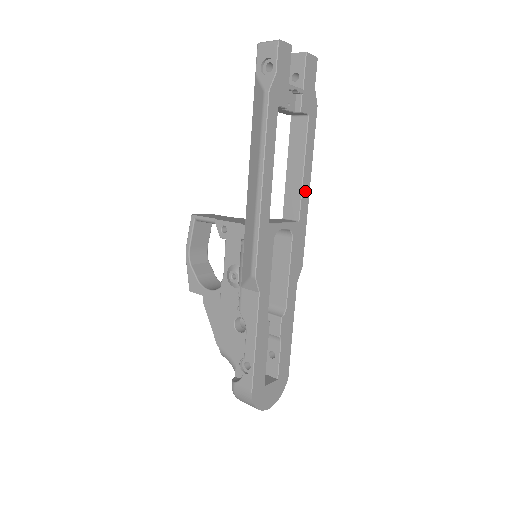
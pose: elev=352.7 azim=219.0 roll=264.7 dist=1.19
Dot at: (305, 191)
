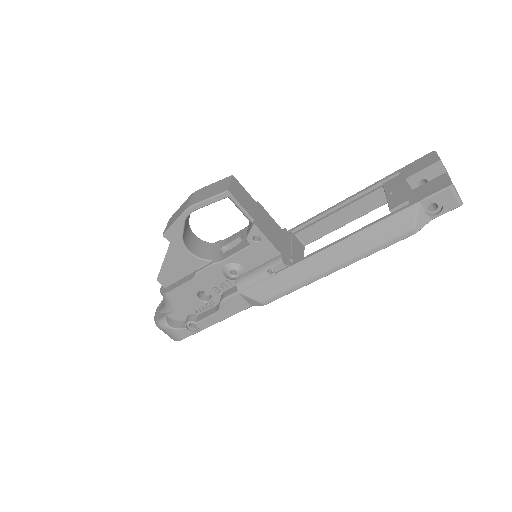
Dot at: (329, 230)
